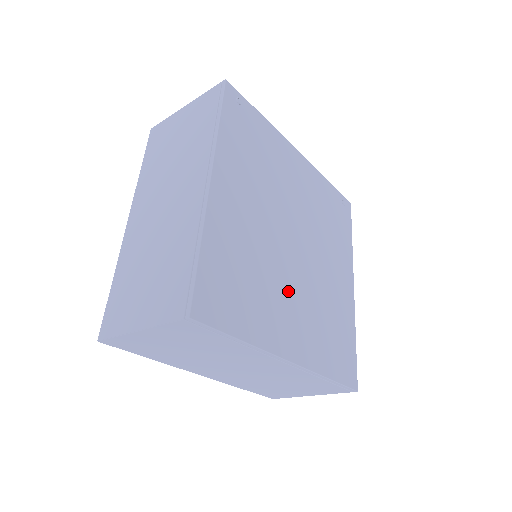
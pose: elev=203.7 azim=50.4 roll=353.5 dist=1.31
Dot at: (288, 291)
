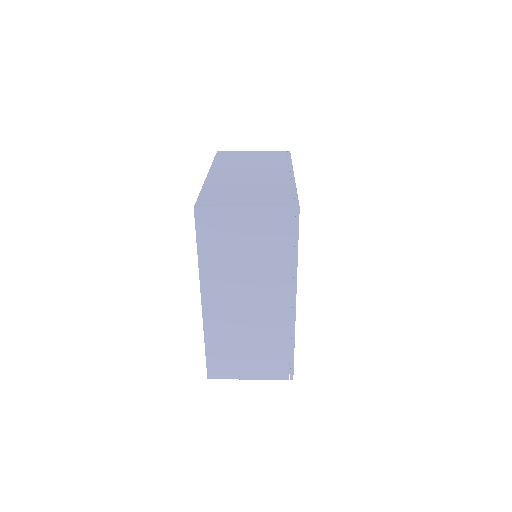
Dot at: occluded
